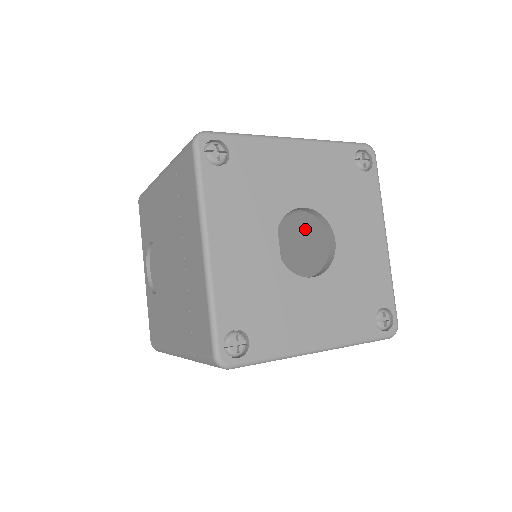
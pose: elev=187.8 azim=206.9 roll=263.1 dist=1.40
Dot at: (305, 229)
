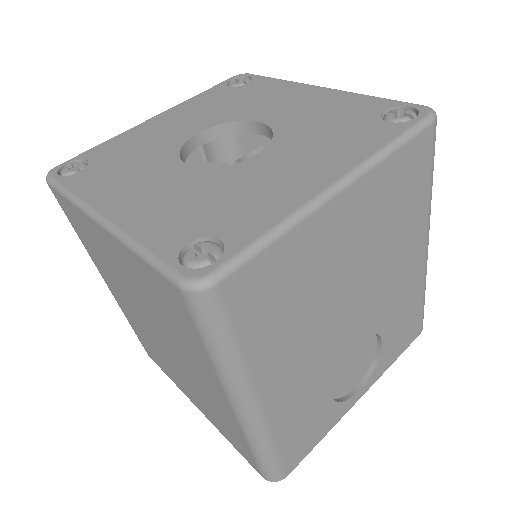
Dot at: occluded
